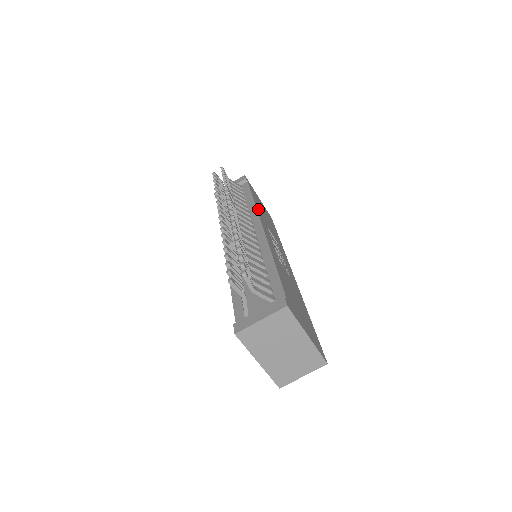
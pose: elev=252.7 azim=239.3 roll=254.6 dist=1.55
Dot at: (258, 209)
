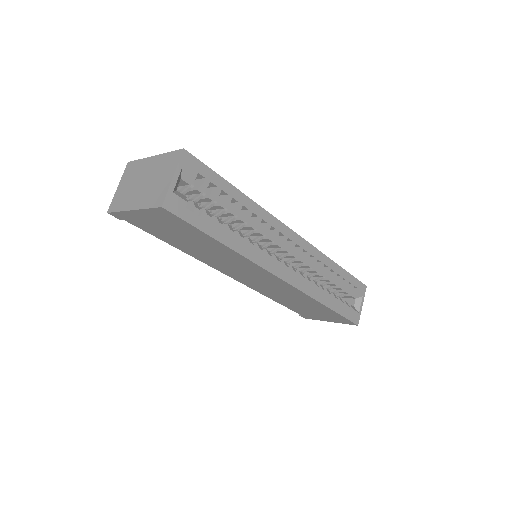
Dot at: occluded
